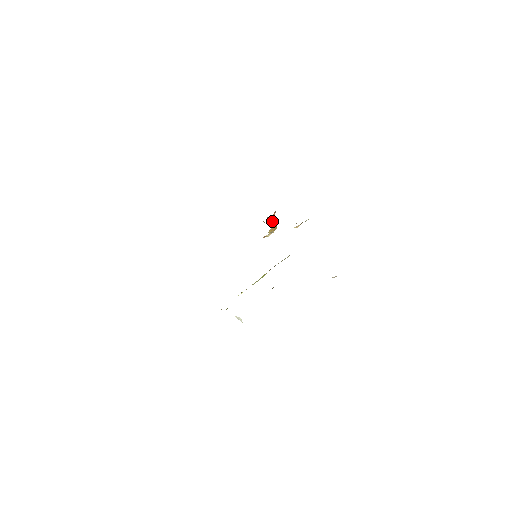
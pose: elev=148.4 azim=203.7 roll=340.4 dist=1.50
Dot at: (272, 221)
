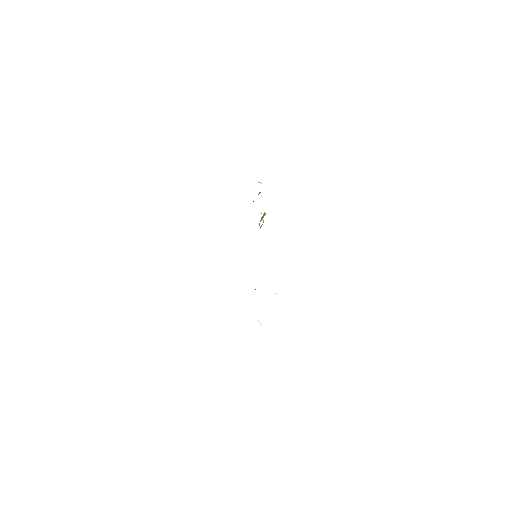
Dot at: occluded
